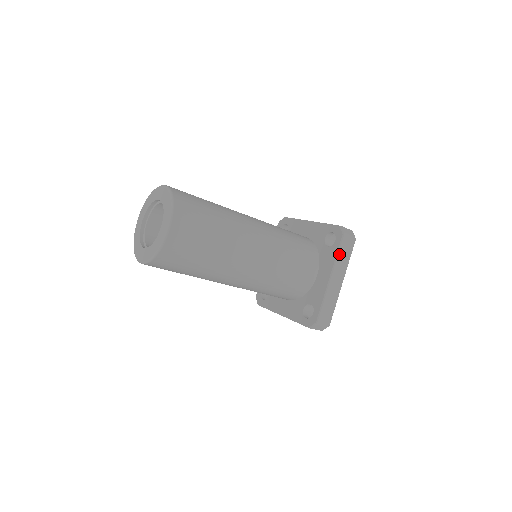
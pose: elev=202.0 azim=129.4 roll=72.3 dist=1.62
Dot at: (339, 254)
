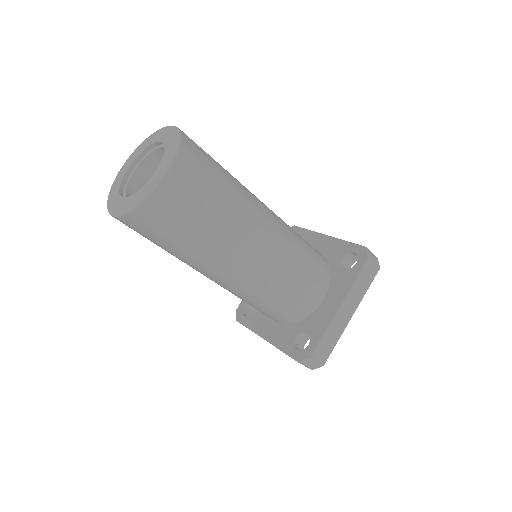
Dot at: (358, 280)
